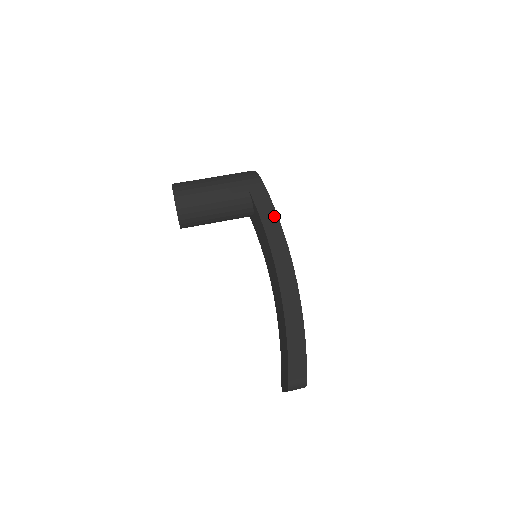
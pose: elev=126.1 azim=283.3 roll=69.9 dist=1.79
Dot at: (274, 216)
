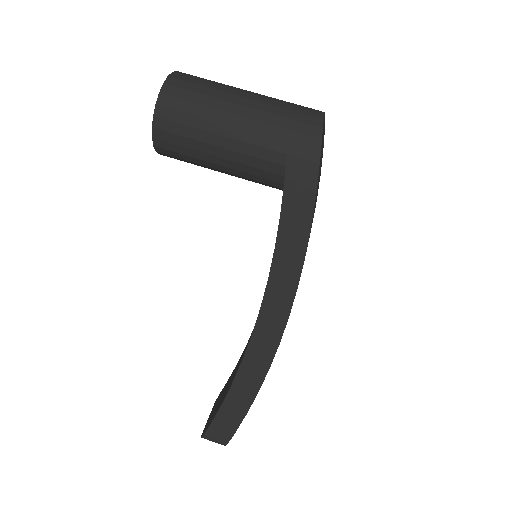
Dot at: (303, 233)
